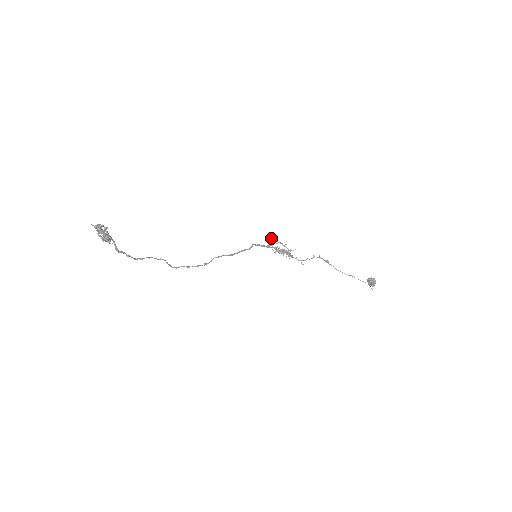
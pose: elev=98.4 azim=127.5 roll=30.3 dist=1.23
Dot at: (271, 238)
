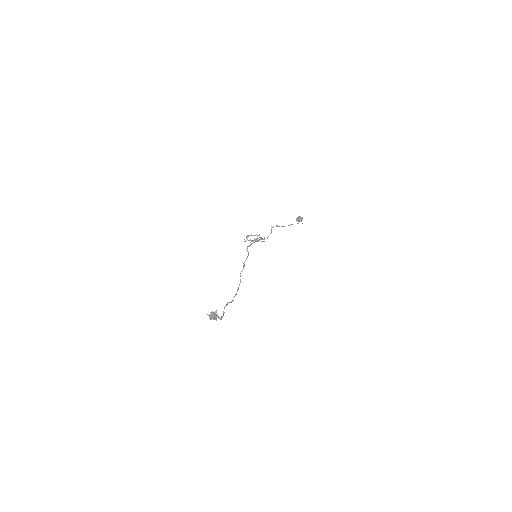
Dot at: (248, 236)
